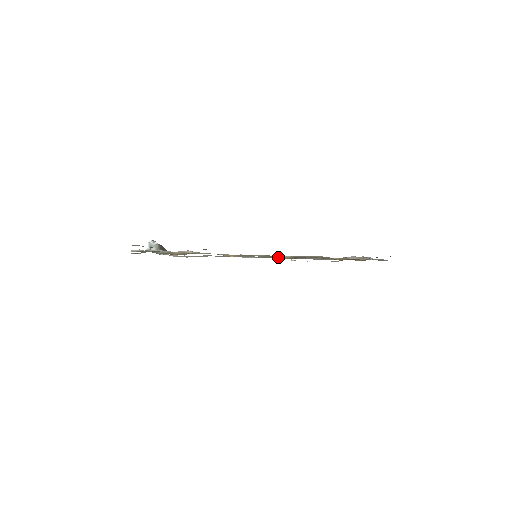
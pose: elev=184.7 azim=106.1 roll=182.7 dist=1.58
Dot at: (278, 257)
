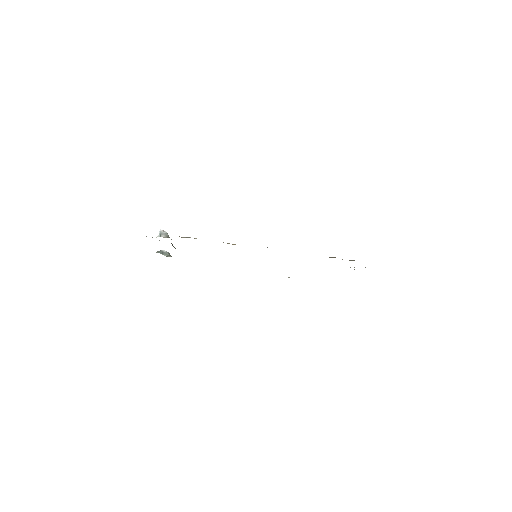
Dot at: occluded
